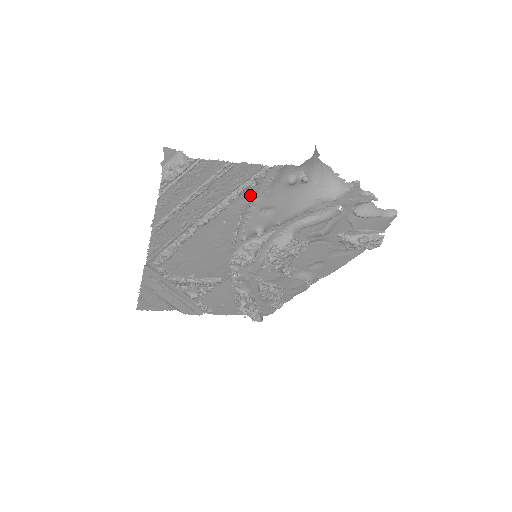
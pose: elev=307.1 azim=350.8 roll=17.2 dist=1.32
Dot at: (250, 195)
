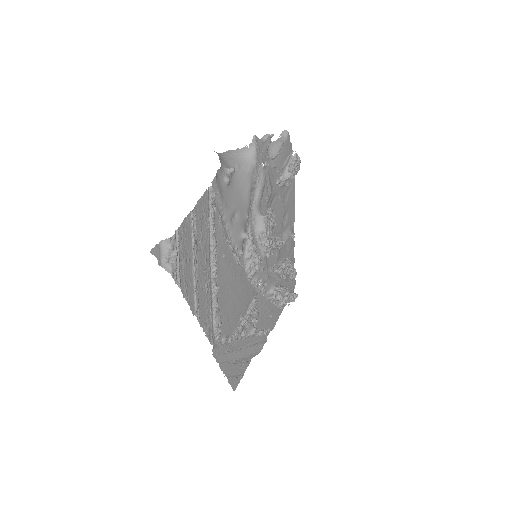
Dot at: (218, 219)
